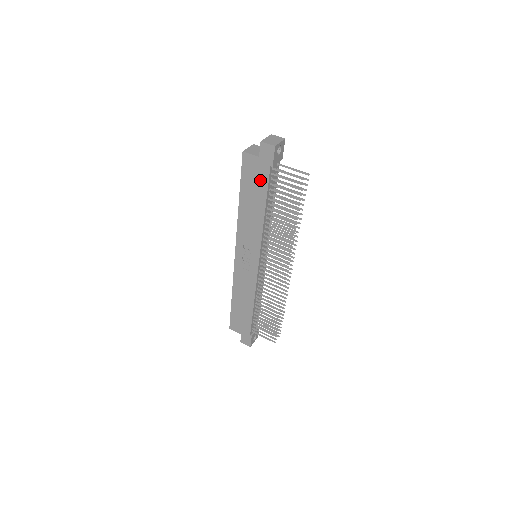
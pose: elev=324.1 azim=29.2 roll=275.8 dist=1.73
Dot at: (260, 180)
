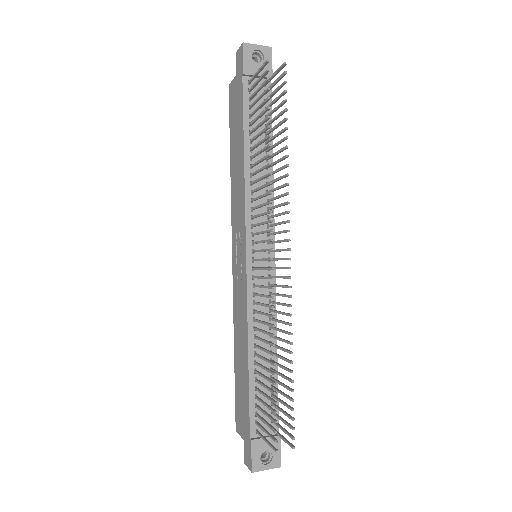
Dot at: (239, 107)
